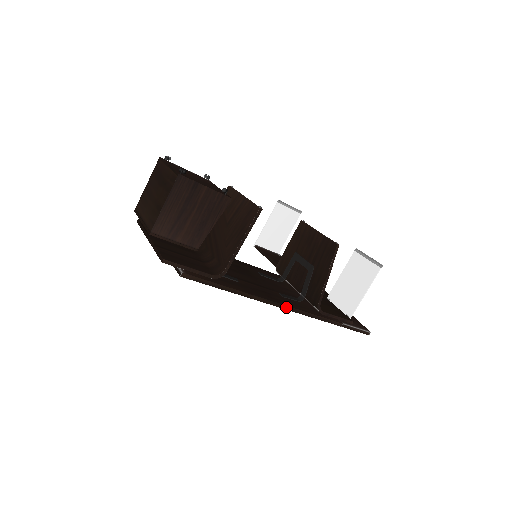
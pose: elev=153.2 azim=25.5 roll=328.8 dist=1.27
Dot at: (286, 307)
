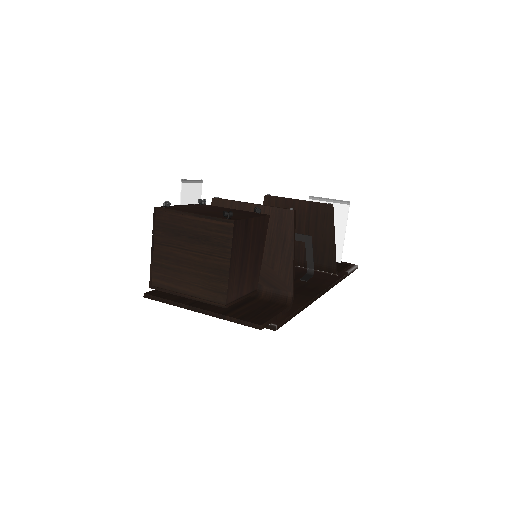
Dot at: (326, 290)
